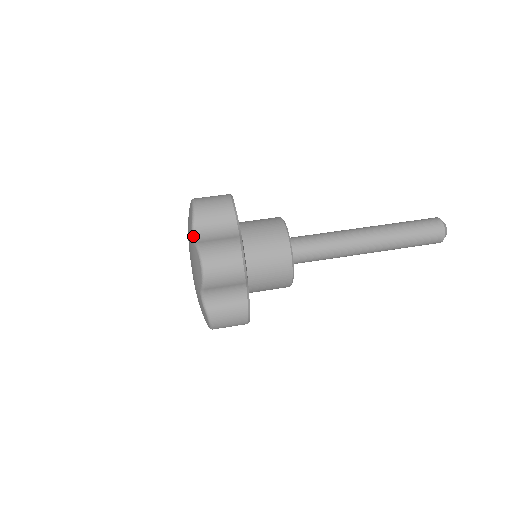
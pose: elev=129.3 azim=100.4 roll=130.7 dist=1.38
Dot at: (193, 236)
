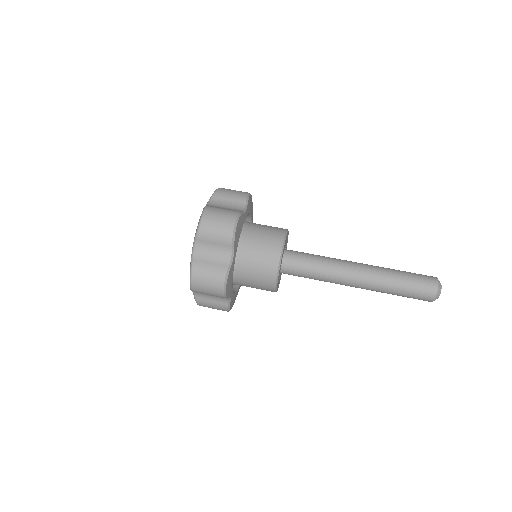
Dot at: (207, 204)
